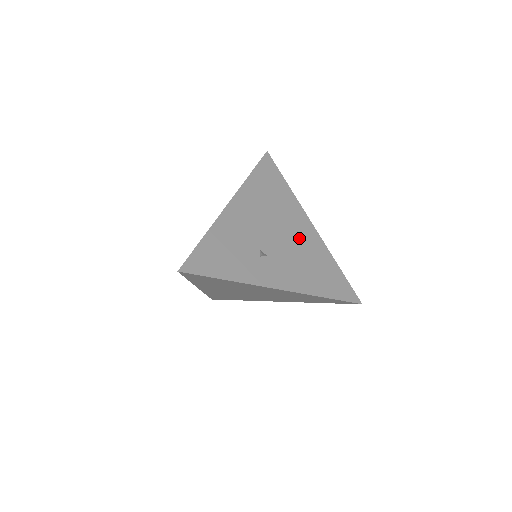
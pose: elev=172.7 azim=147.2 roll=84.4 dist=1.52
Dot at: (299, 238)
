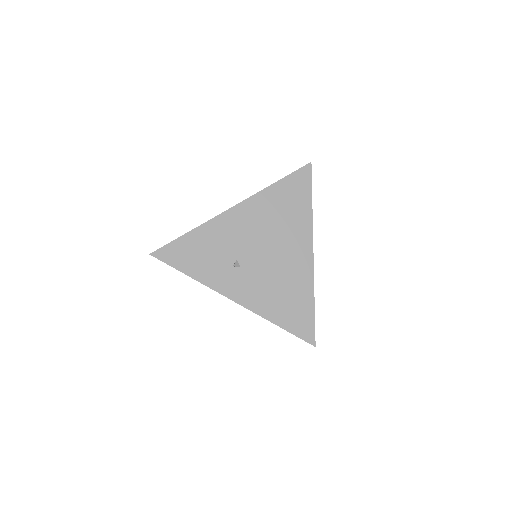
Dot at: (287, 262)
